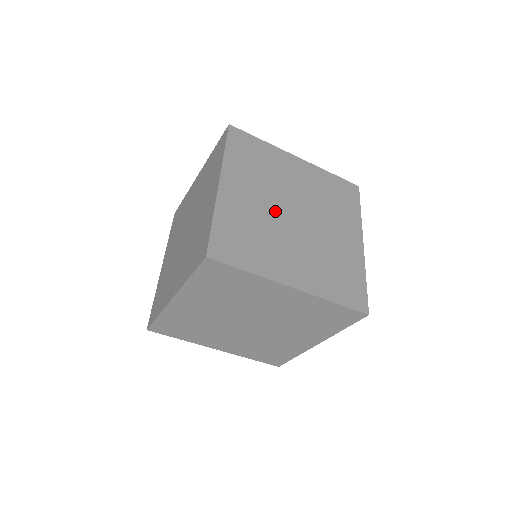
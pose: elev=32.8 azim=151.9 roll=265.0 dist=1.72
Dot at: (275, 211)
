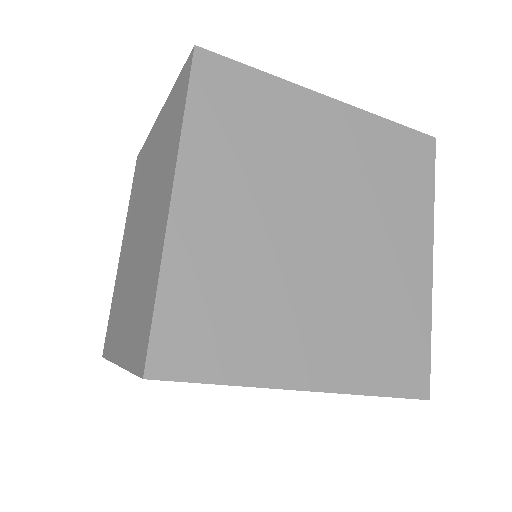
Dot at: (281, 235)
